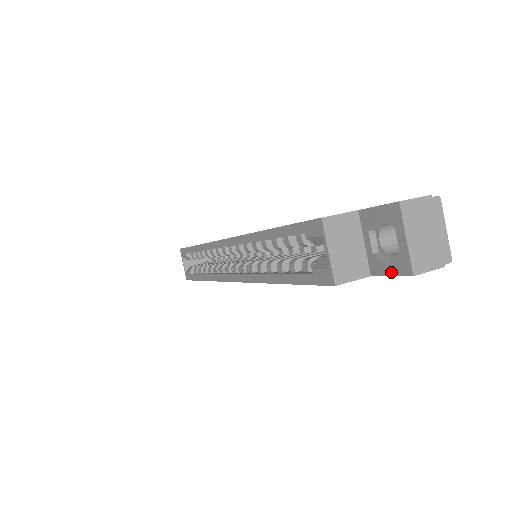
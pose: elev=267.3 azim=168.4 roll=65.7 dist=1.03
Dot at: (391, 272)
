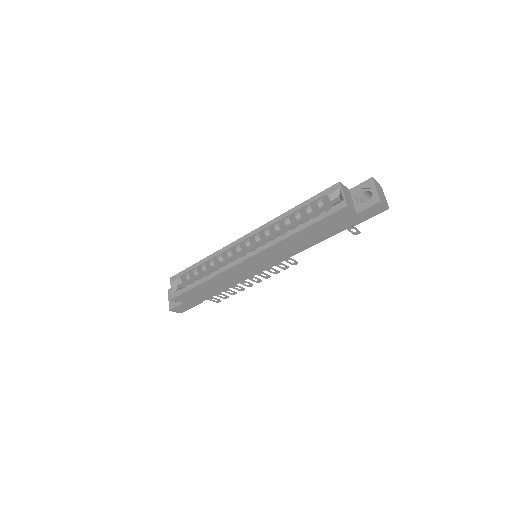
Dot at: (369, 206)
